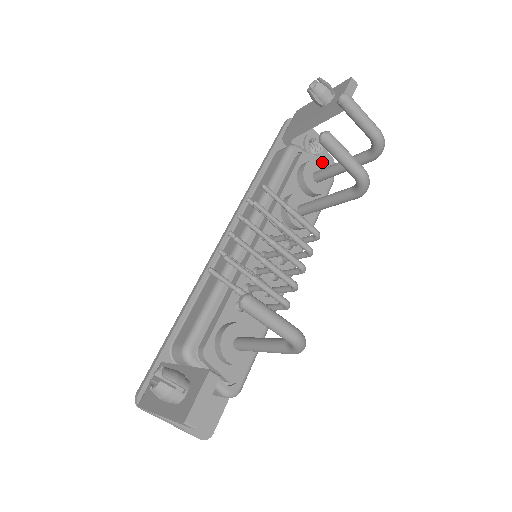
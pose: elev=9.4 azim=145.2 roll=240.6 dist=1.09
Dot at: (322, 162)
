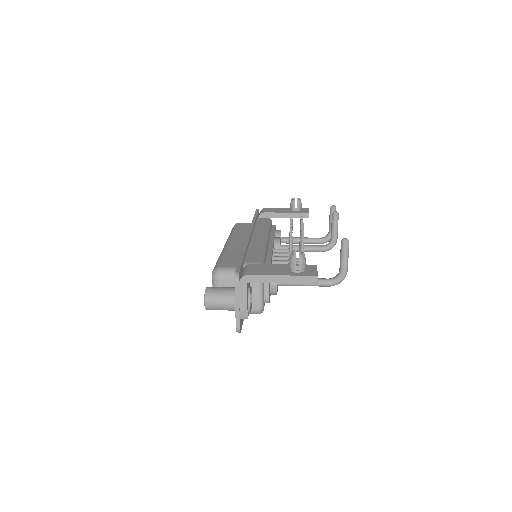
Dot at: occluded
